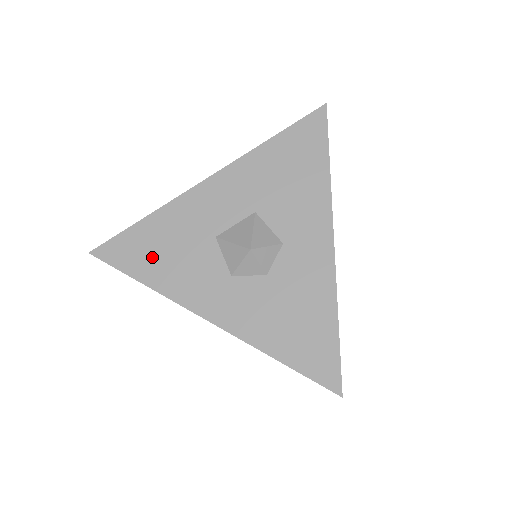
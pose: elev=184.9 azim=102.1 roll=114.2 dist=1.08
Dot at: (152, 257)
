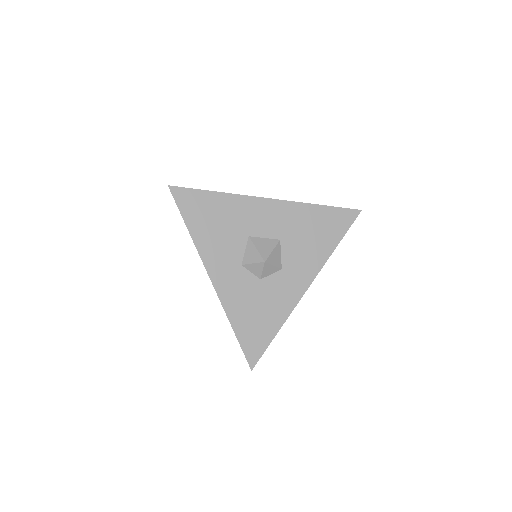
Dot at: (205, 219)
